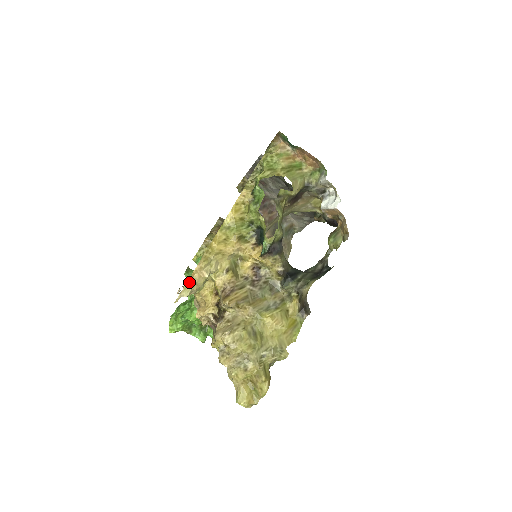
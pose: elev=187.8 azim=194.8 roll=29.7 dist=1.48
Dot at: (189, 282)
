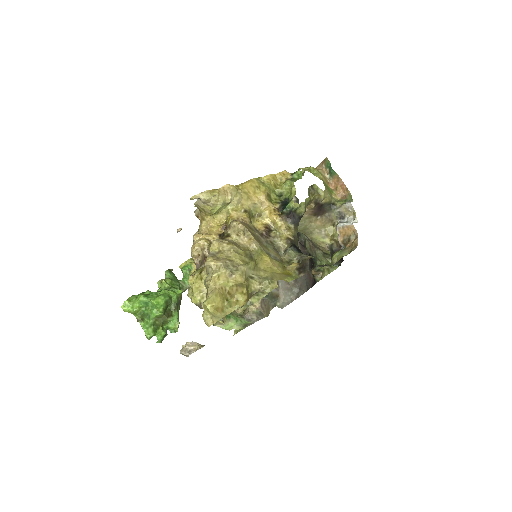
Dot at: (213, 191)
